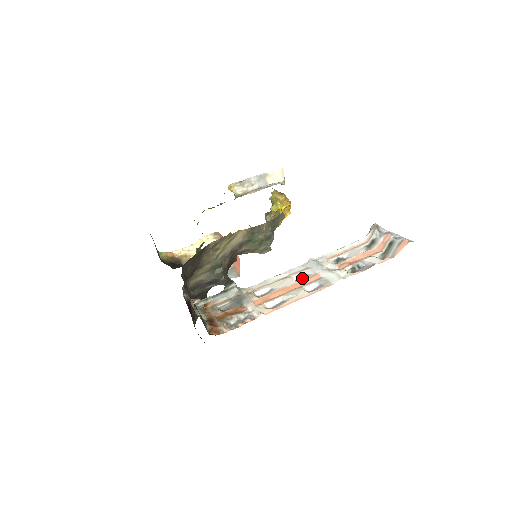
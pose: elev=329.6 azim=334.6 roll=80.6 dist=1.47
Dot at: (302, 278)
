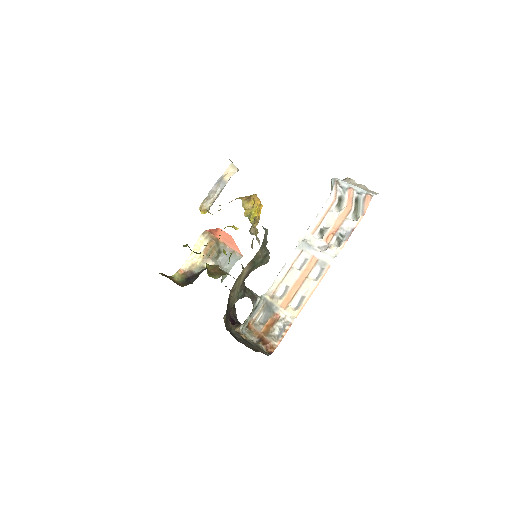
Dot at: (304, 265)
